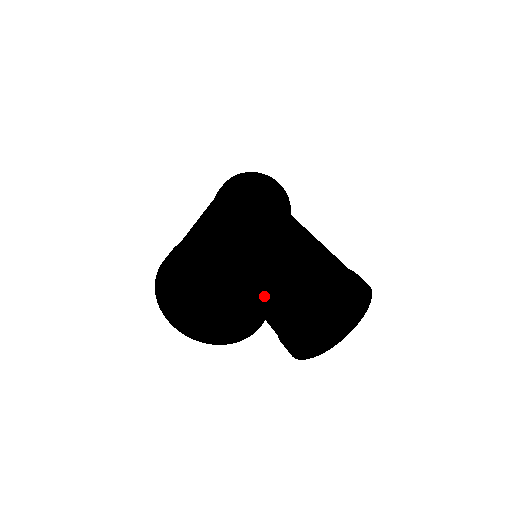
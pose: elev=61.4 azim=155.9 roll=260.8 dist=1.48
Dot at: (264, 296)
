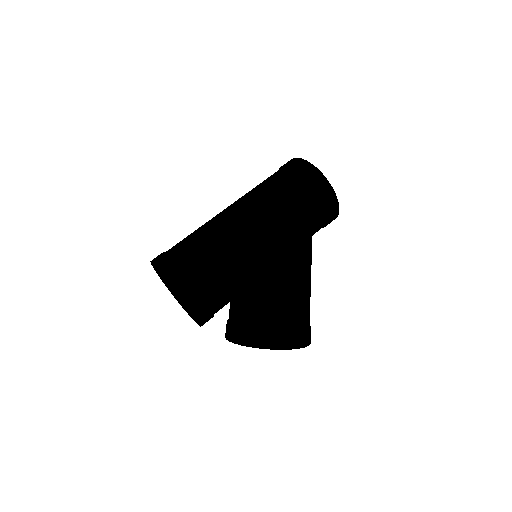
Dot at: occluded
